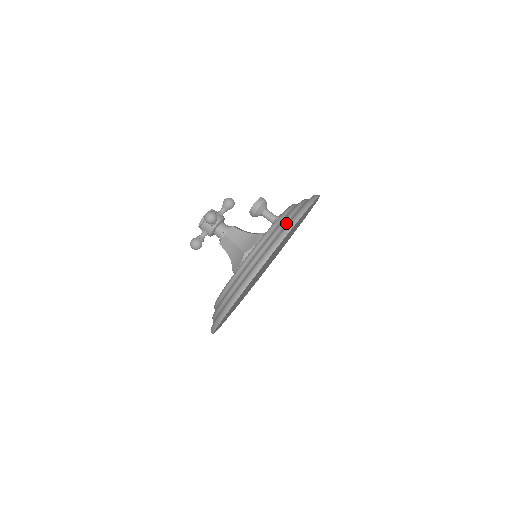
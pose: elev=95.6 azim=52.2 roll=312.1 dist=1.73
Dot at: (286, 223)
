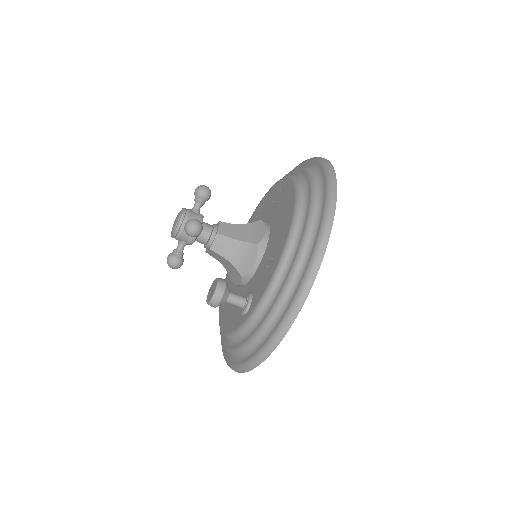
Dot at: (238, 357)
